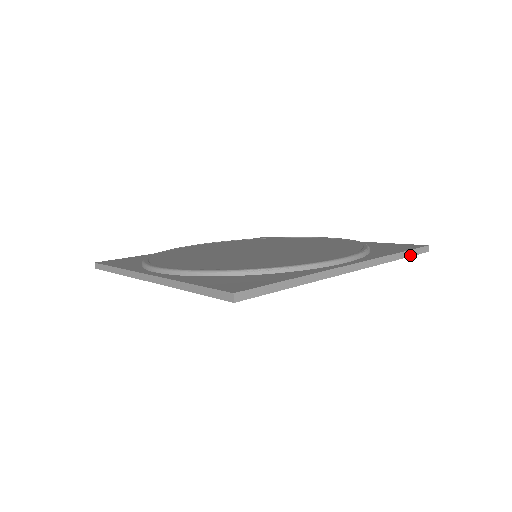
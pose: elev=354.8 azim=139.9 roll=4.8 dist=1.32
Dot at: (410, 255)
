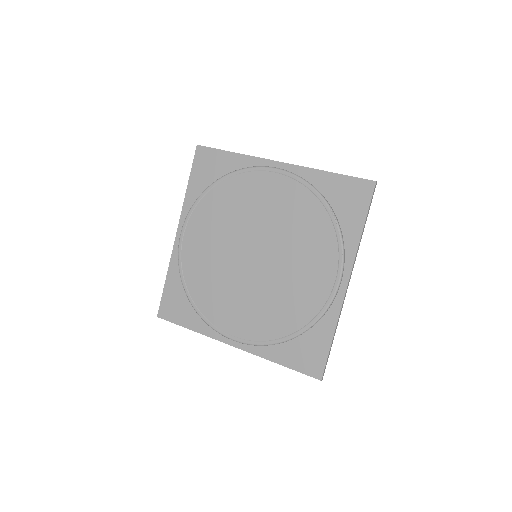
Dot at: occluded
